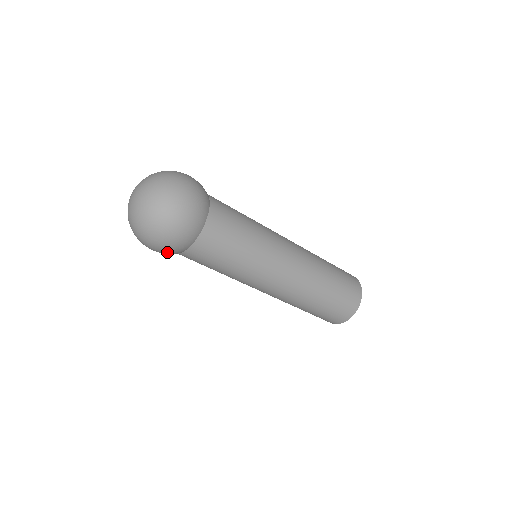
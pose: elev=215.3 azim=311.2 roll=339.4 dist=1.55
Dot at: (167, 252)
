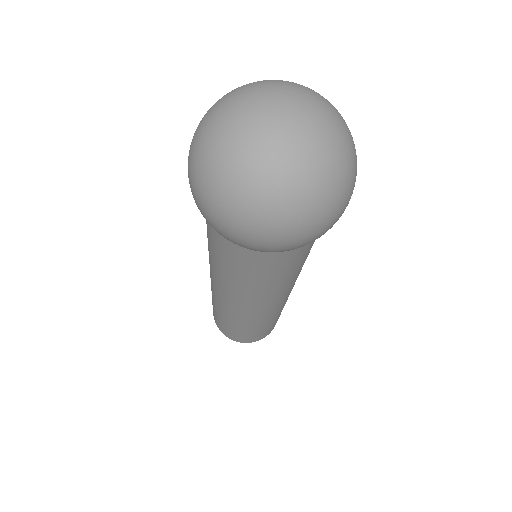
Dot at: (305, 244)
